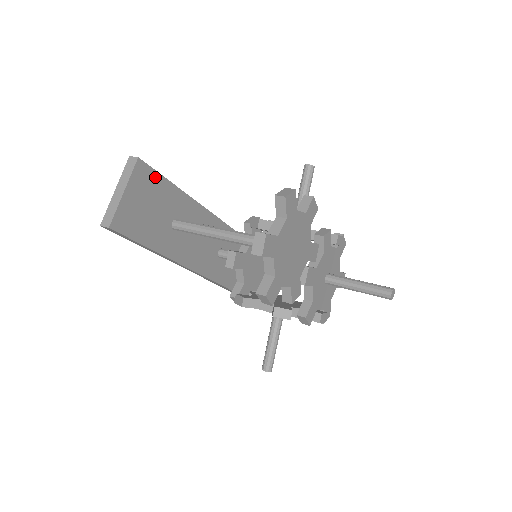
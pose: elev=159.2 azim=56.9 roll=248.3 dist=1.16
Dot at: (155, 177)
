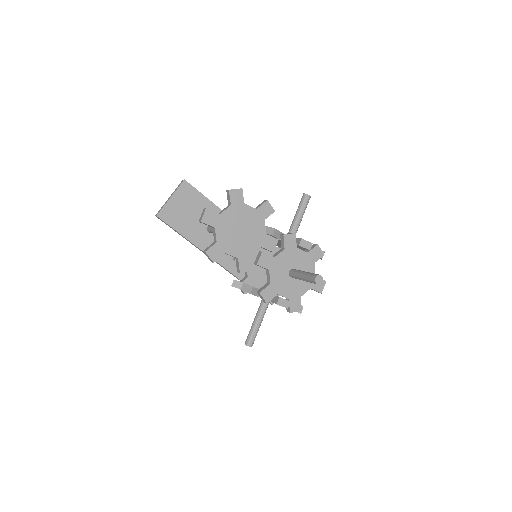
Dot at: (196, 194)
